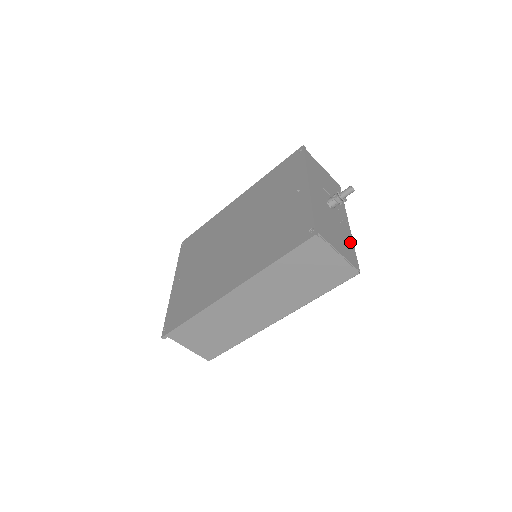
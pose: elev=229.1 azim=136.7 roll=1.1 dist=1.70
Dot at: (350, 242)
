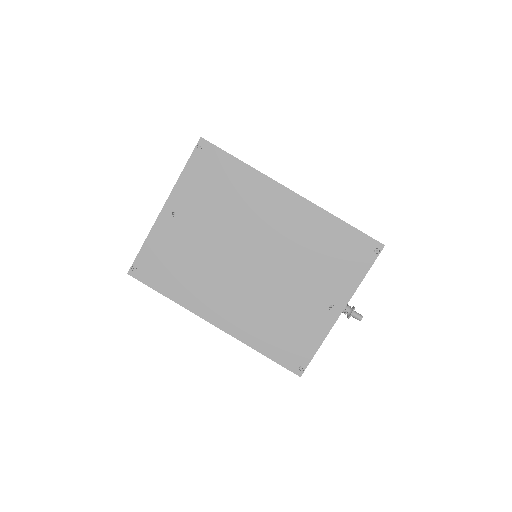
Dot at: occluded
